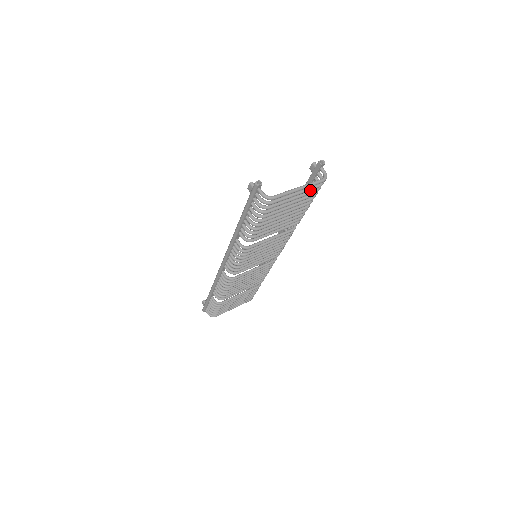
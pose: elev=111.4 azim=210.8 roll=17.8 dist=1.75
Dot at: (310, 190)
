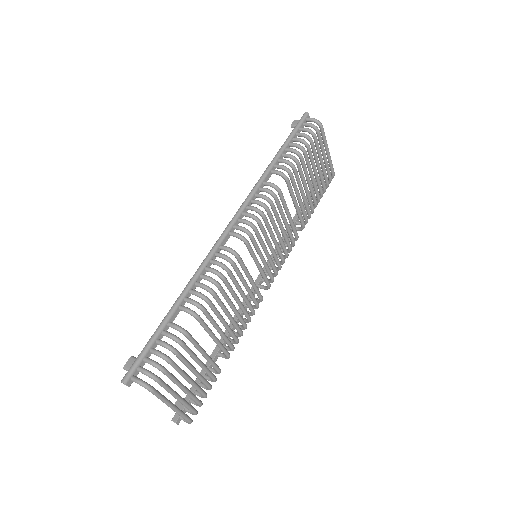
Dot at: (329, 169)
